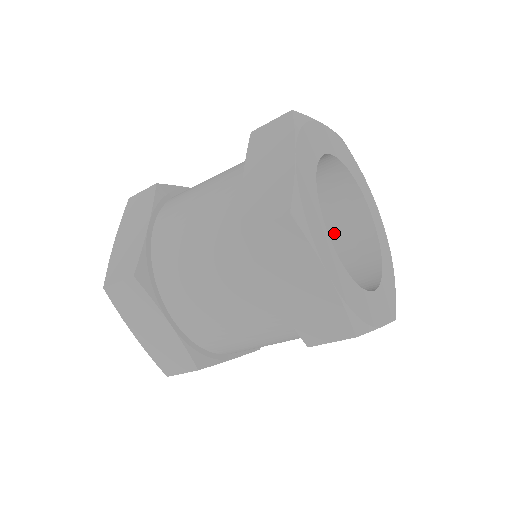
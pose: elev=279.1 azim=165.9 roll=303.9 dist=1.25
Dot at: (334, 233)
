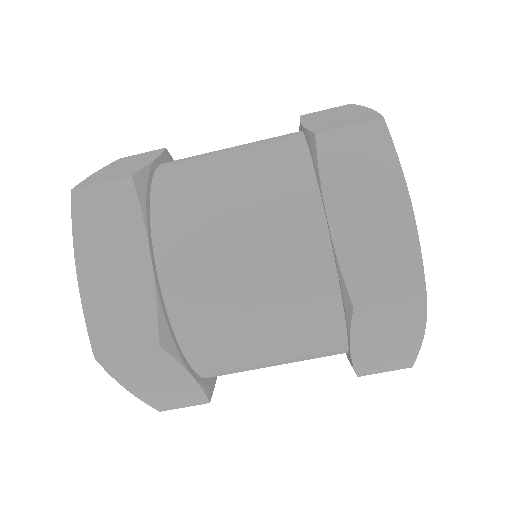
Dot at: occluded
